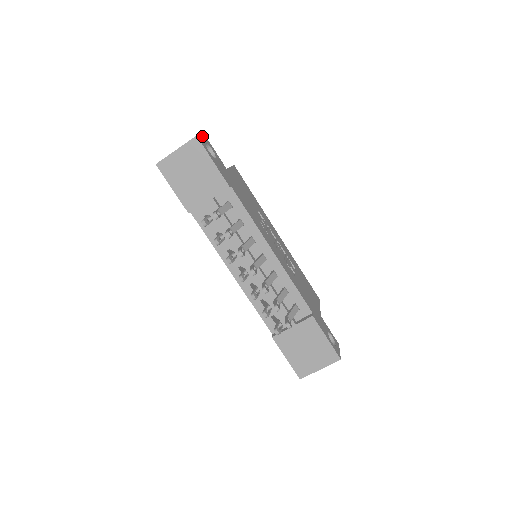
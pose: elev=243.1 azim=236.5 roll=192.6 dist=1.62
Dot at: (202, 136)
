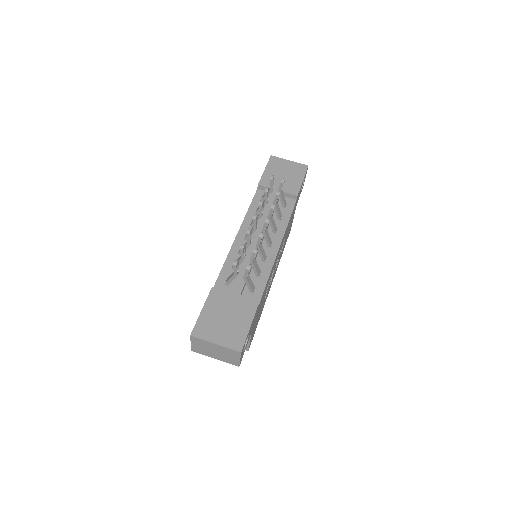
Dot at: occluded
